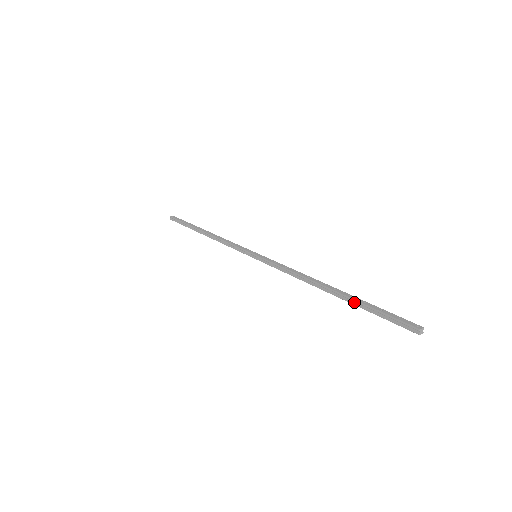
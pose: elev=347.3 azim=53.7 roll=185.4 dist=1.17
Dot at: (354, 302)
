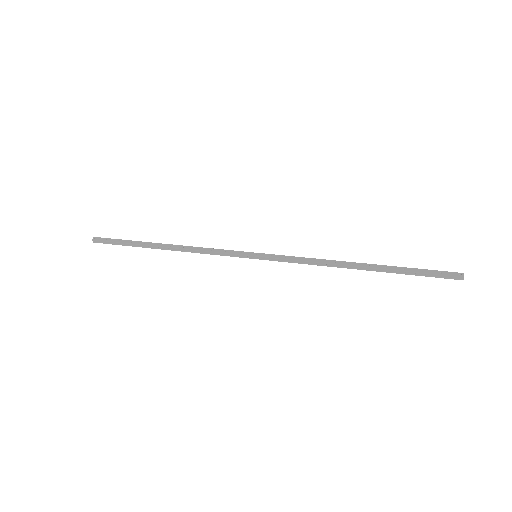
Dot at: (394, 272)
